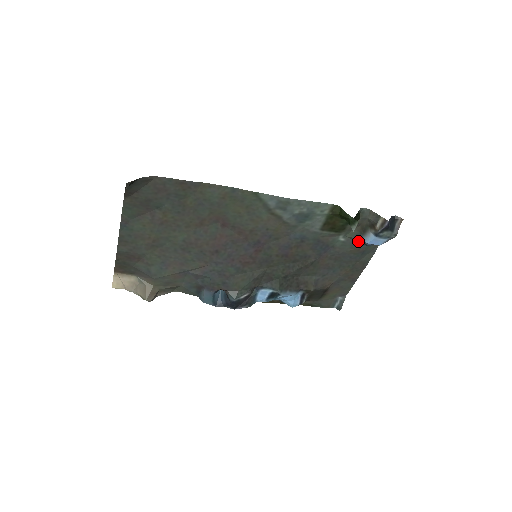
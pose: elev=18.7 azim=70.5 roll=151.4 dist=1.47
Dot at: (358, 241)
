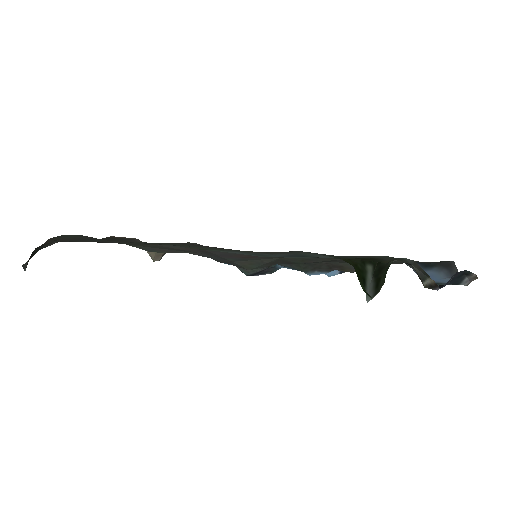
Dot at: occluded
